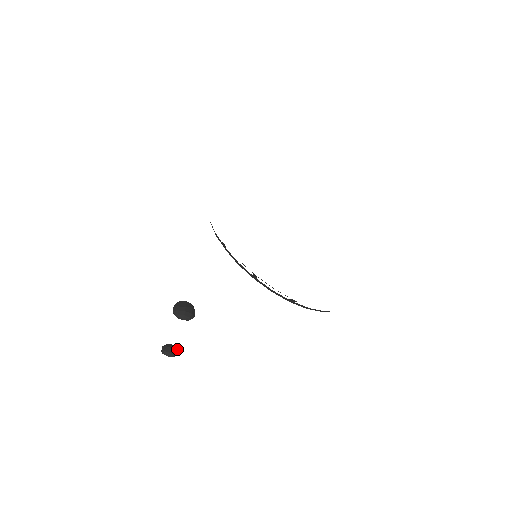
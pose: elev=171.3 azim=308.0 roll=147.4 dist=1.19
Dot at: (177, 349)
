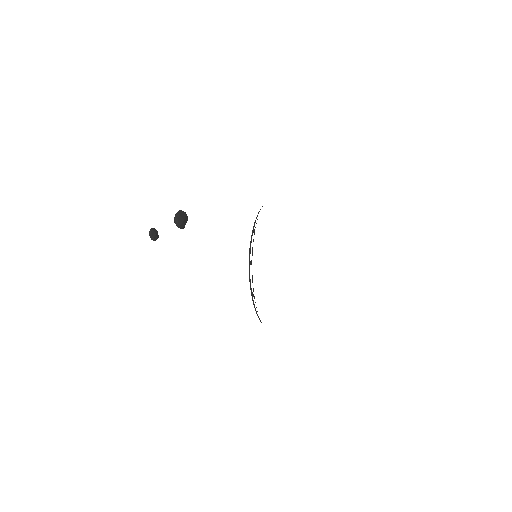
Dot at: occluded
